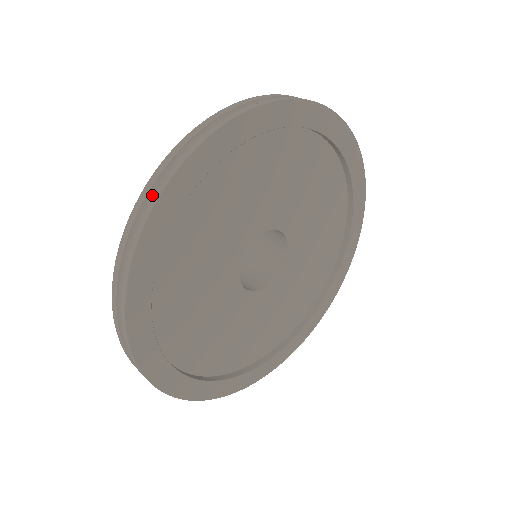
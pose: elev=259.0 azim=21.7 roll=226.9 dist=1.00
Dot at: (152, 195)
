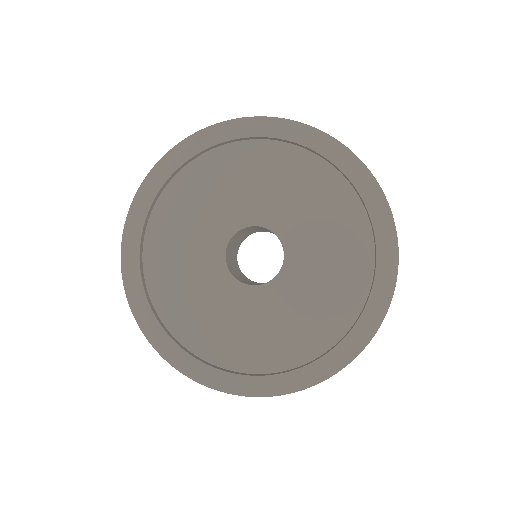
Dot at: occluded
